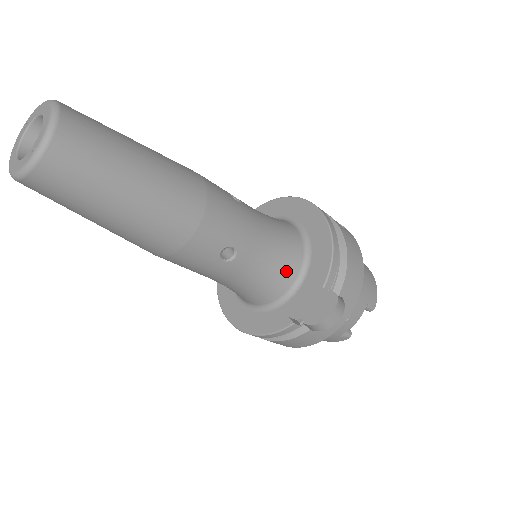
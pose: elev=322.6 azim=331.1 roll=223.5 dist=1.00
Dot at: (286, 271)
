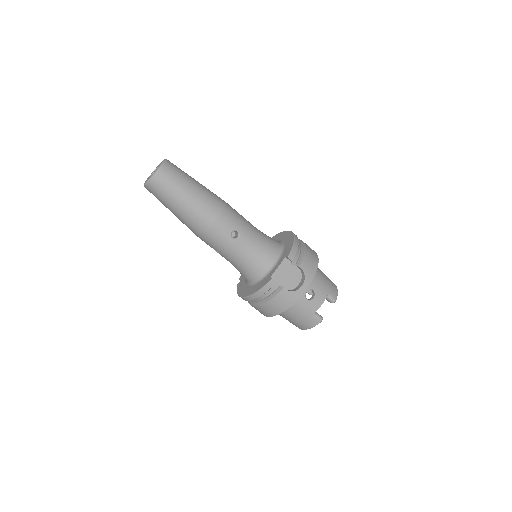
Dot at: (269, 254)
